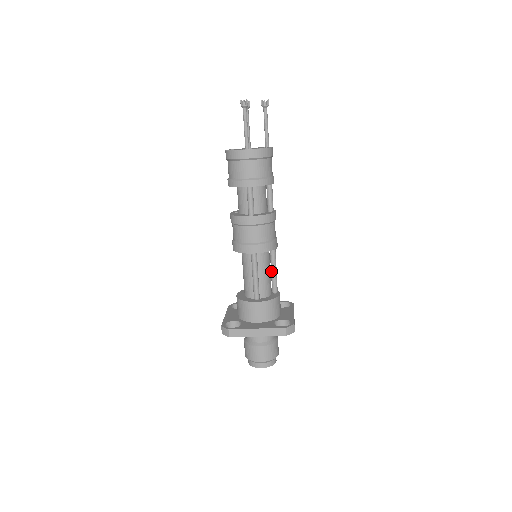
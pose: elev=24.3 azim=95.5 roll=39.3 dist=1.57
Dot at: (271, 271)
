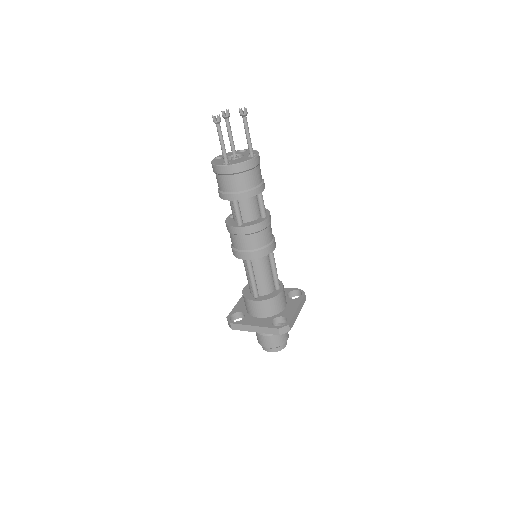
Dot at: (271, 271)
